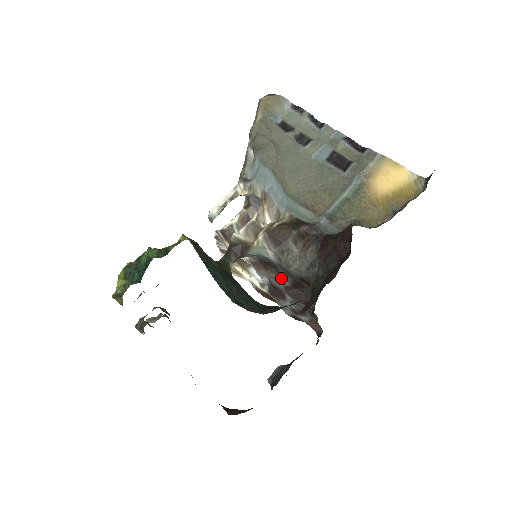
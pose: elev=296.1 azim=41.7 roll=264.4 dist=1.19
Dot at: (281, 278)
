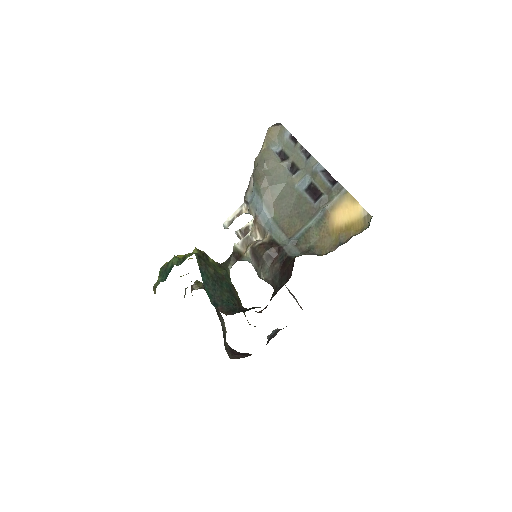
Dot at: occluded
